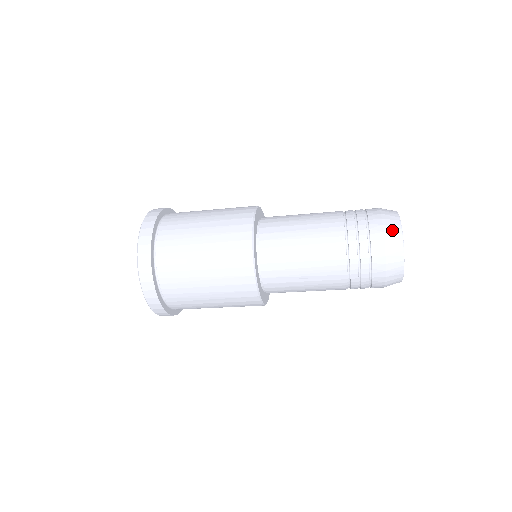
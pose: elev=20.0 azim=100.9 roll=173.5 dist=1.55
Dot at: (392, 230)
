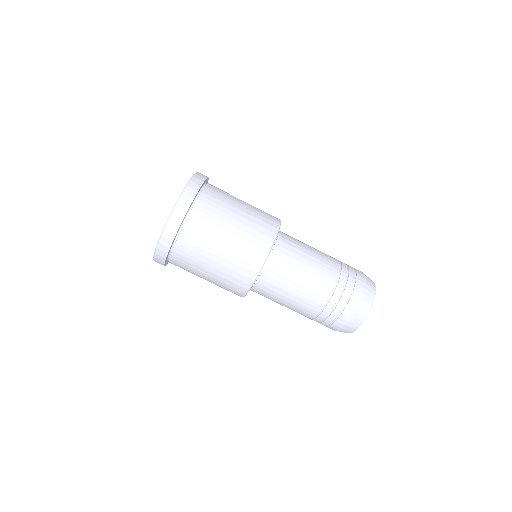
Dot at: (369, 295)
